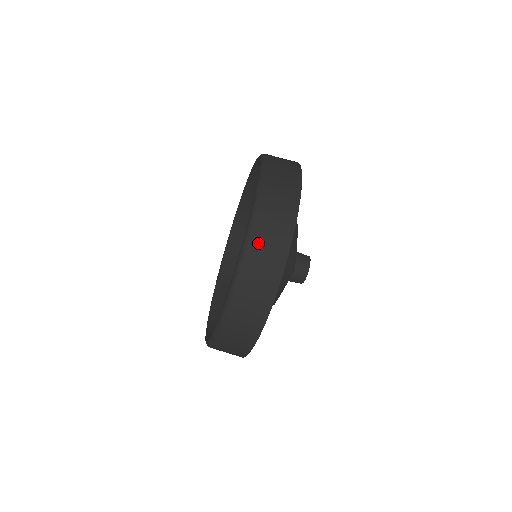
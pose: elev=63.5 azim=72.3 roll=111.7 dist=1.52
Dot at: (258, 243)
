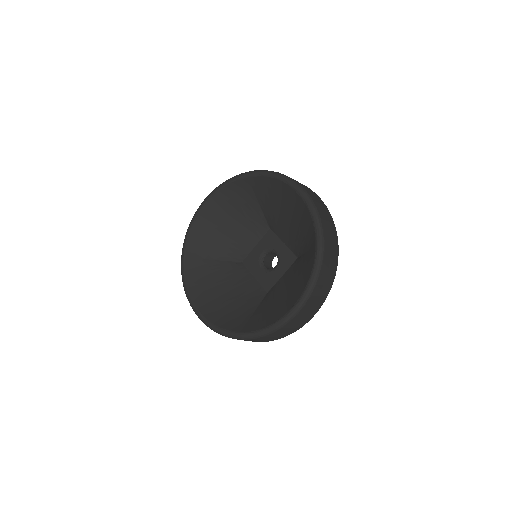
Dot at: occluded
